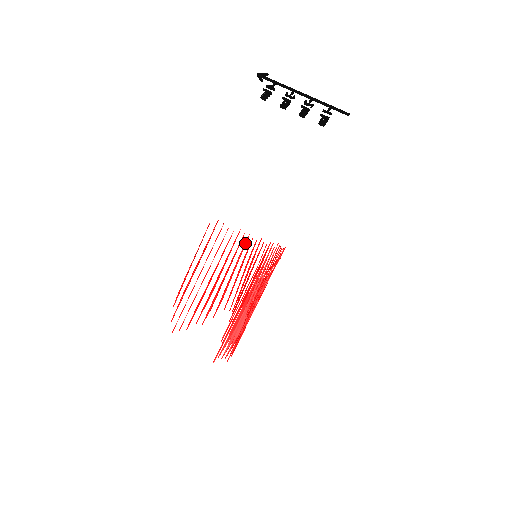
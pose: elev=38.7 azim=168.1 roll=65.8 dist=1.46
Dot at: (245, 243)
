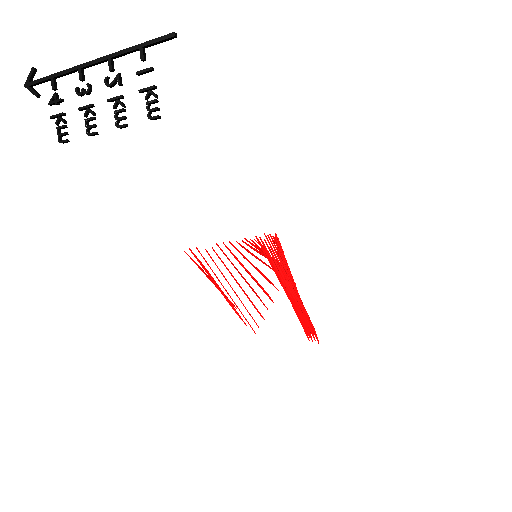
Dot at: occluded
